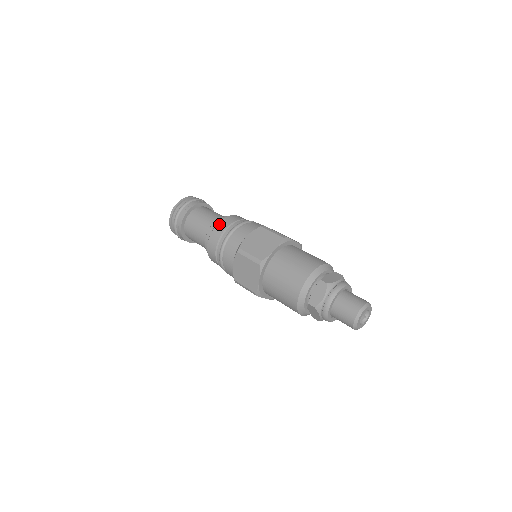
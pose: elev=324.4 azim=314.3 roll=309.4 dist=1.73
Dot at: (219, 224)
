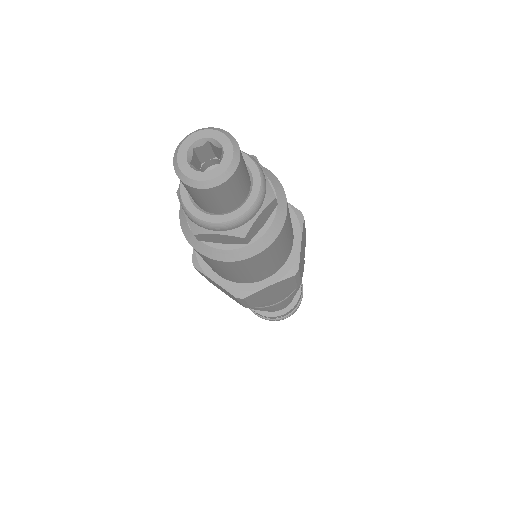
Dot at: occluded
